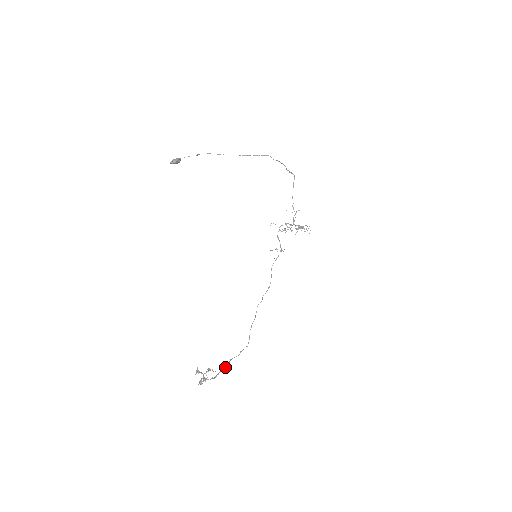
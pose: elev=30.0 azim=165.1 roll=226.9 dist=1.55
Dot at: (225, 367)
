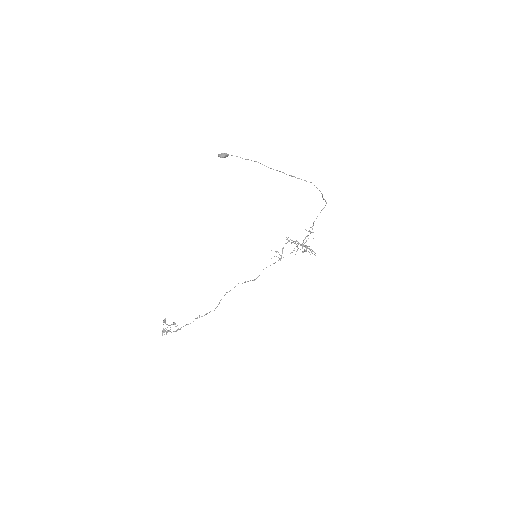
Dot at: (188, 324)
